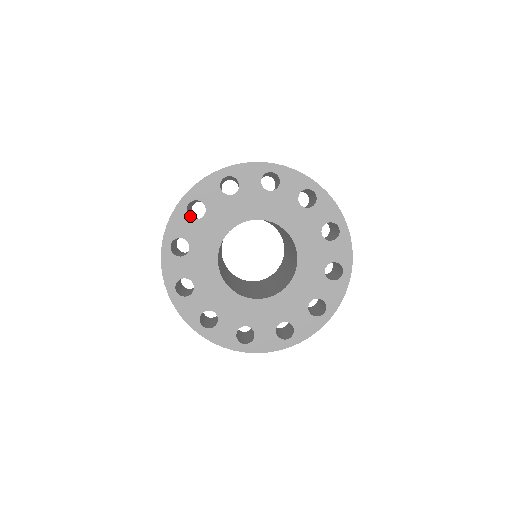
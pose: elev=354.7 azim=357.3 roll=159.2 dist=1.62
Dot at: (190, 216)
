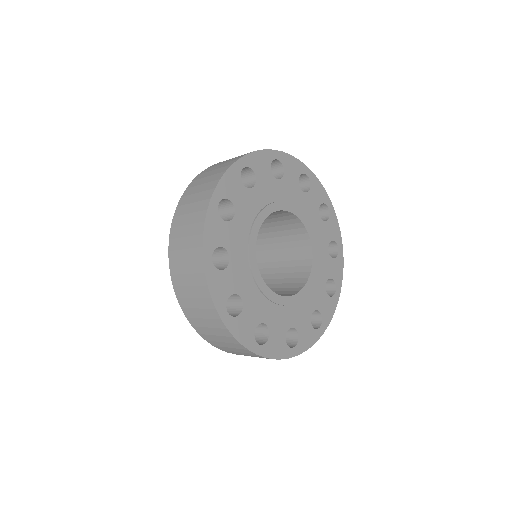
Dot at: occluded
